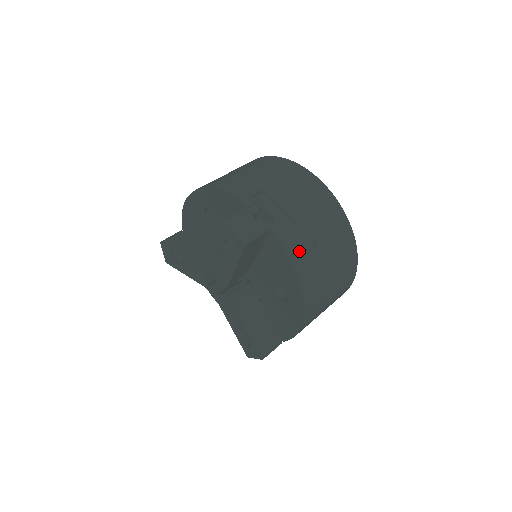
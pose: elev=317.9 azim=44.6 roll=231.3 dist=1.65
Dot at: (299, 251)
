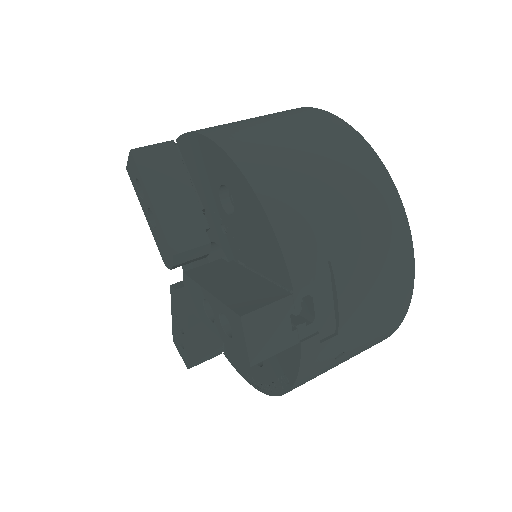
Dot at: (315, 367)
